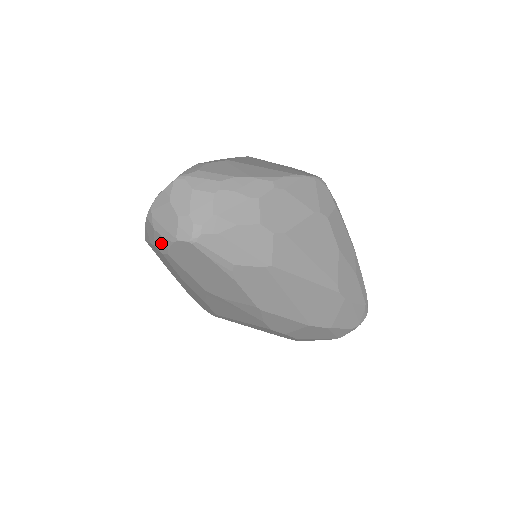
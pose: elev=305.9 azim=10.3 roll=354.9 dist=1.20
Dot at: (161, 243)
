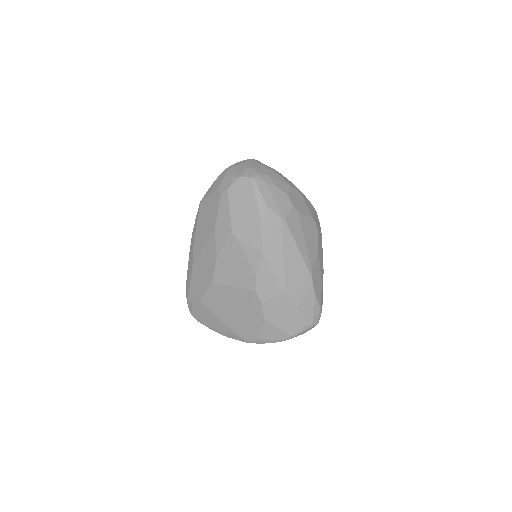
Dot at: (226, 183)
